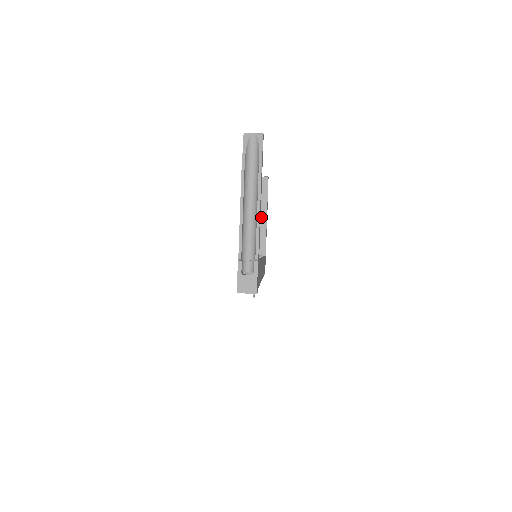
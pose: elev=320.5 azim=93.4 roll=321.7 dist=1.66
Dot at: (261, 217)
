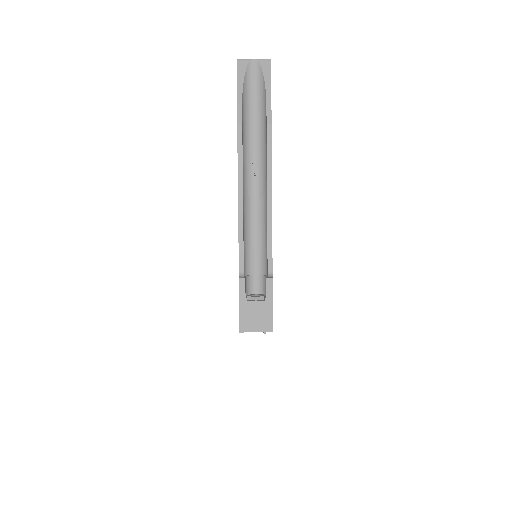
Dot at: occluded
